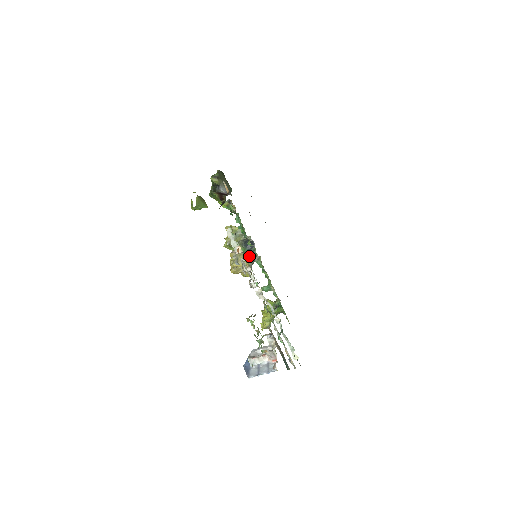
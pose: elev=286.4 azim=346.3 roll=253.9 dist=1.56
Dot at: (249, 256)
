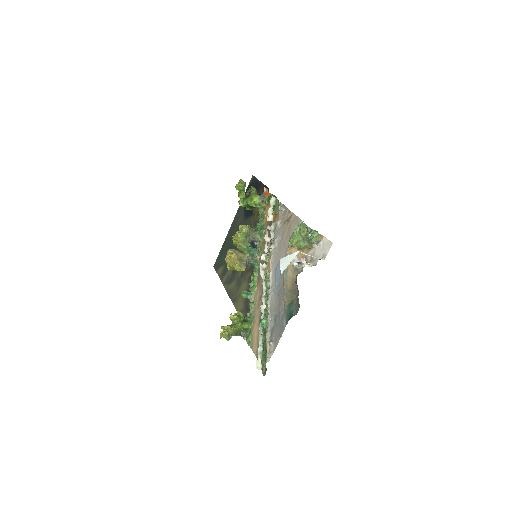
Dot at: (250, 253)
